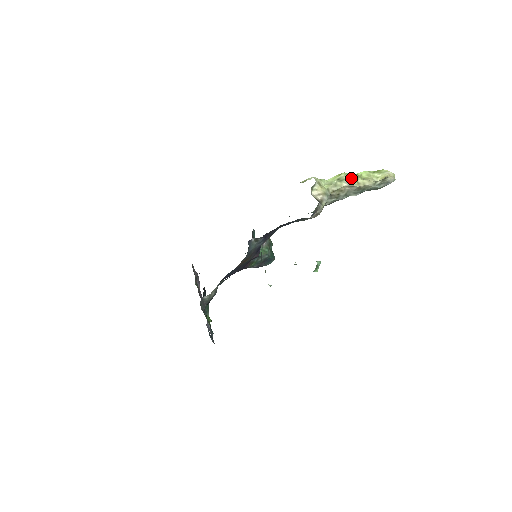
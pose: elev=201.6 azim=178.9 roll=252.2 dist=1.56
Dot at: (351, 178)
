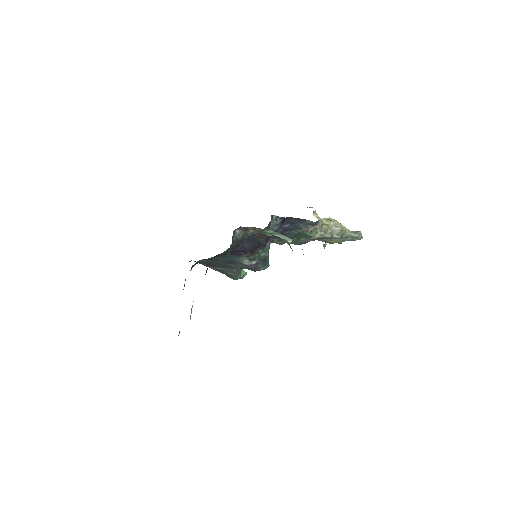
Dot at: (337, 221)
